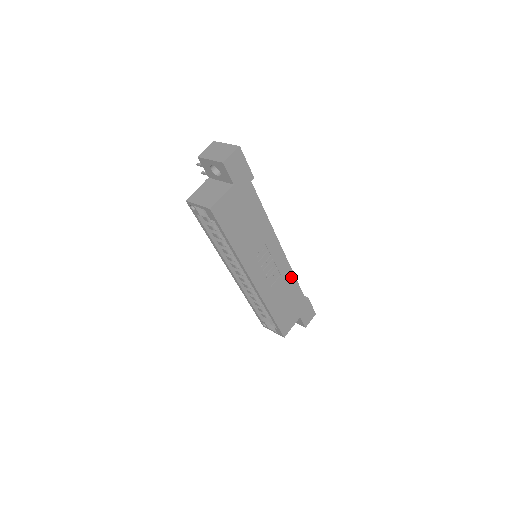
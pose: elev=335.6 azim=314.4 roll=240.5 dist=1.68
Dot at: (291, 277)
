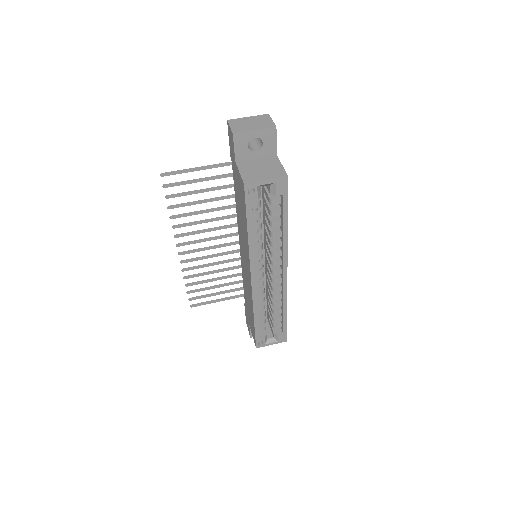
Dot at: occluded
